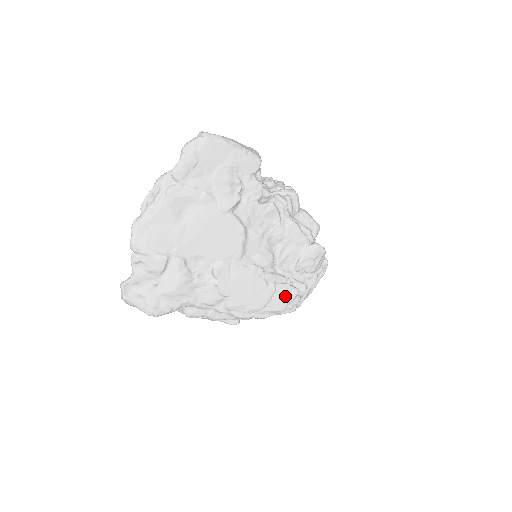
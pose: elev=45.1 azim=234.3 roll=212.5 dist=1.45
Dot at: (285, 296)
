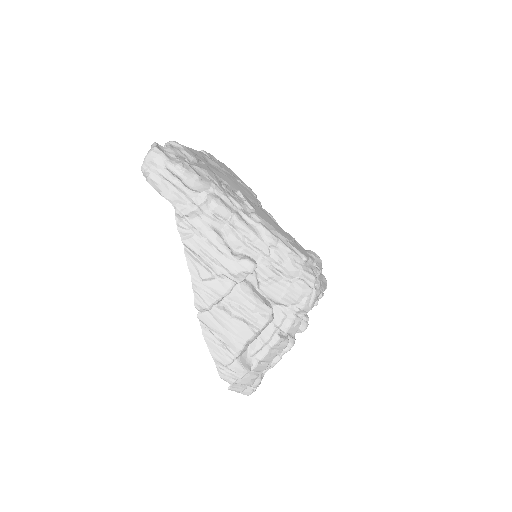
Dot at: (304, 251)
